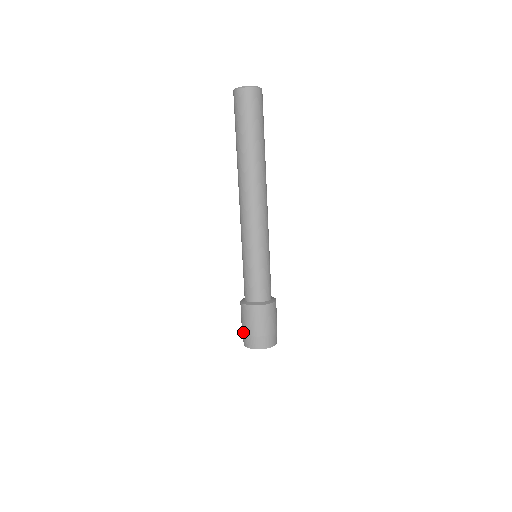
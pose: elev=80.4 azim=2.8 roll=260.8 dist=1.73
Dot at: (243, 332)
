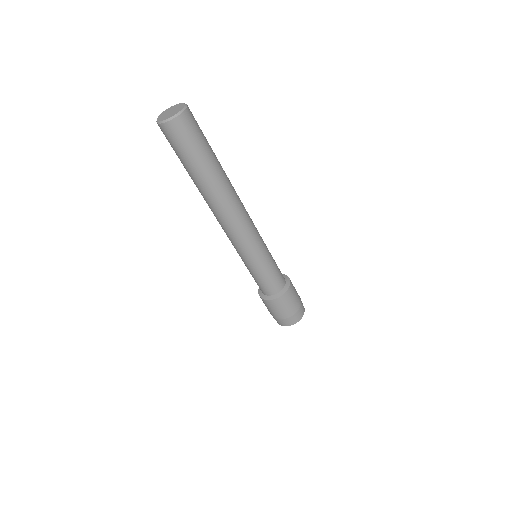
Dot at: (273, 317)
